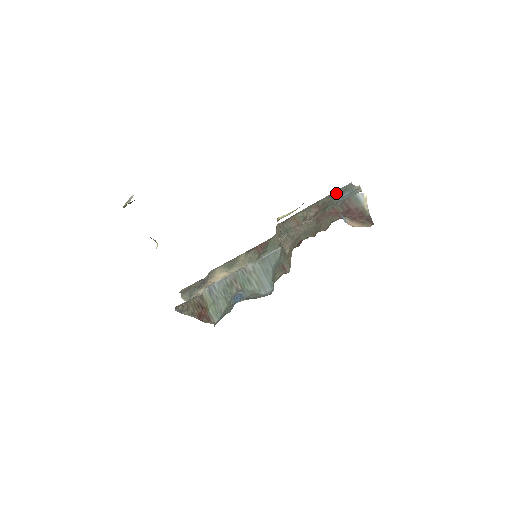
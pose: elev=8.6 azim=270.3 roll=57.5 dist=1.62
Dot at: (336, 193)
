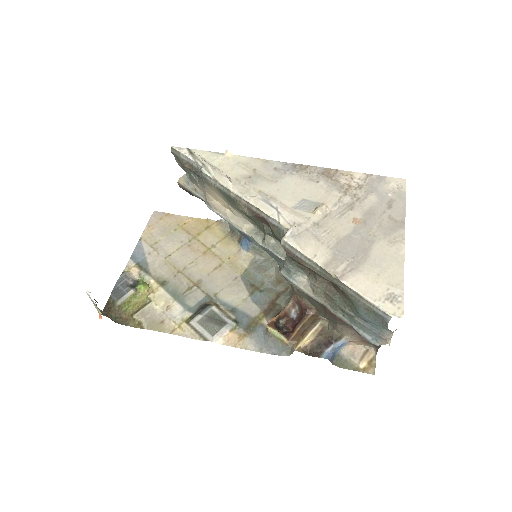
Dot at: (362, 309)
